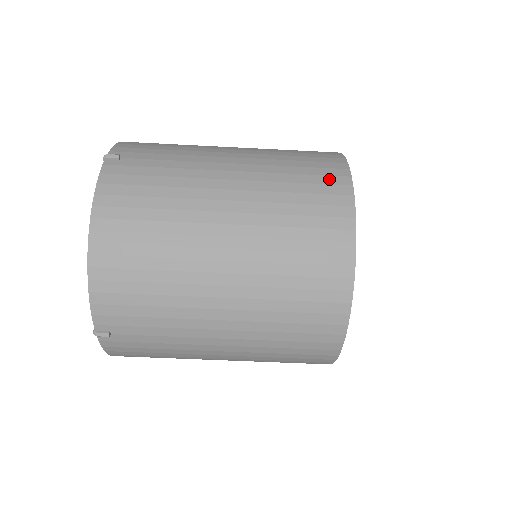
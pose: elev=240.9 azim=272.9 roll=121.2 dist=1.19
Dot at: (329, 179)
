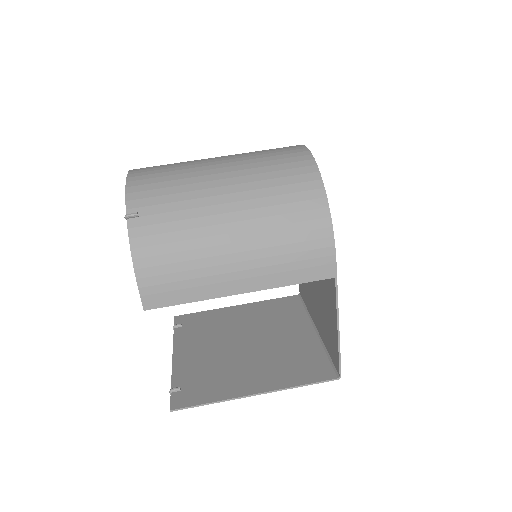
Dot at: occluded
